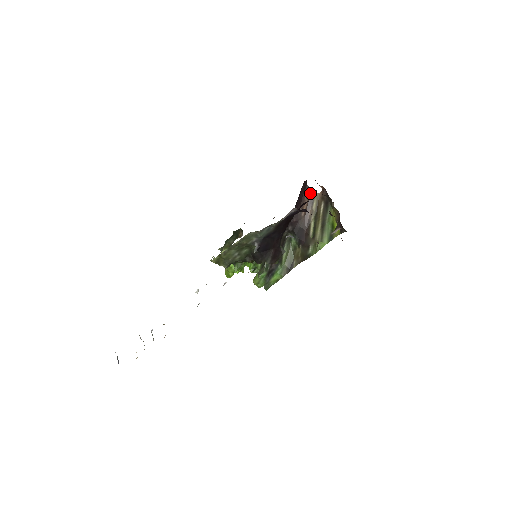
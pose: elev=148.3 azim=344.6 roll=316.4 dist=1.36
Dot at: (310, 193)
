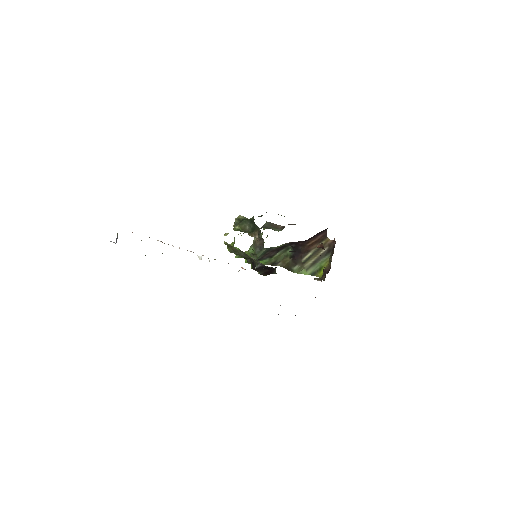
Dot at: (322, 247)
